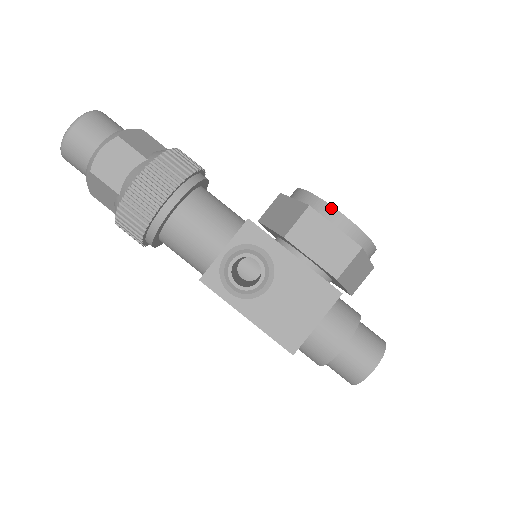
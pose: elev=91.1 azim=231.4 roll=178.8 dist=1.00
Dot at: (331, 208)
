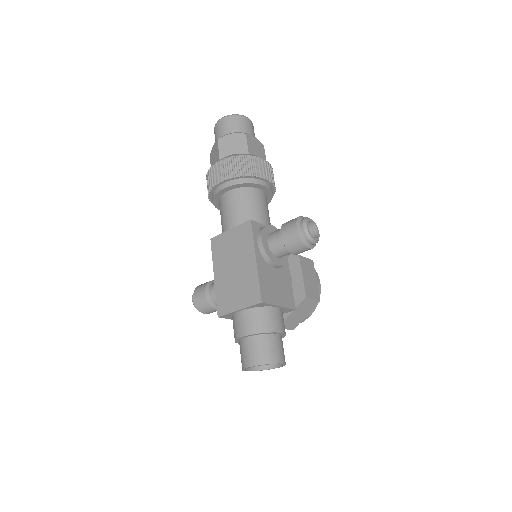
Dot at: (317, 273)
